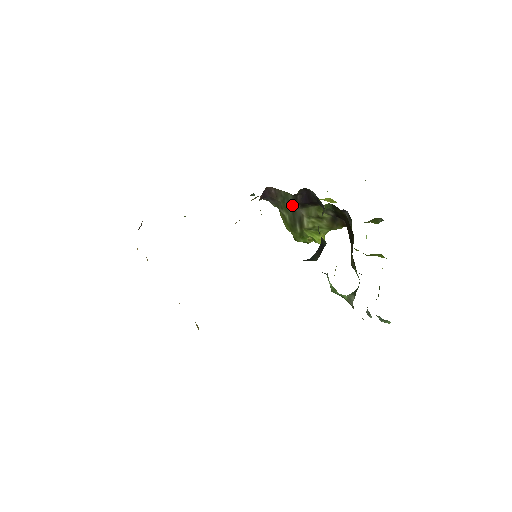
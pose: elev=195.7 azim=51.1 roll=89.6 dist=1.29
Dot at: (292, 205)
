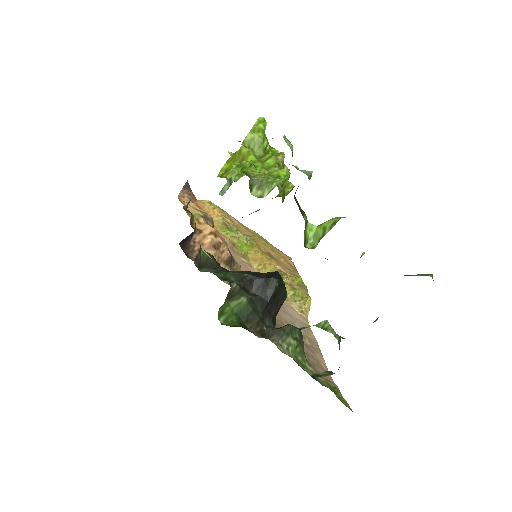
Dot at: occluded
